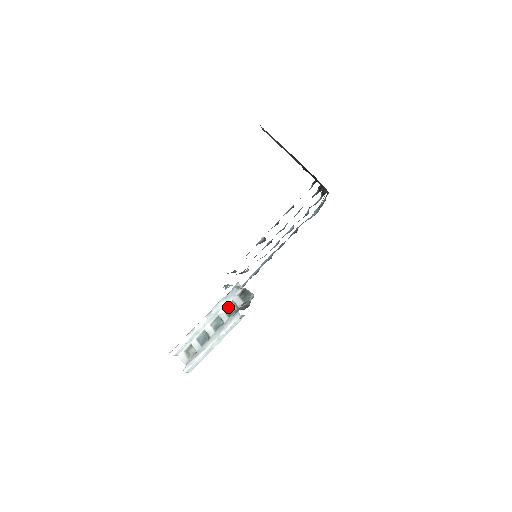
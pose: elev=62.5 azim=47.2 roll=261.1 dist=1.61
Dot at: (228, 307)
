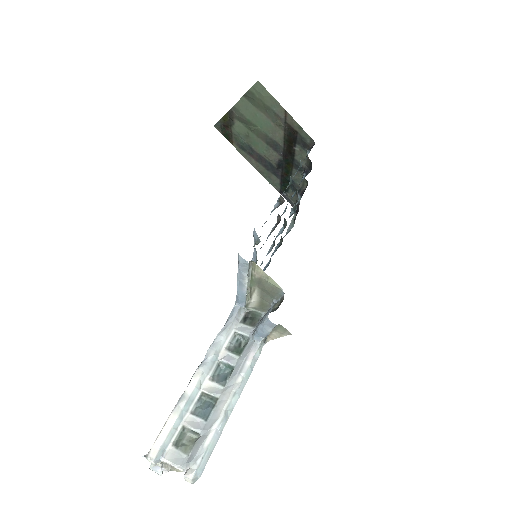
Dot at: (231, 344)
